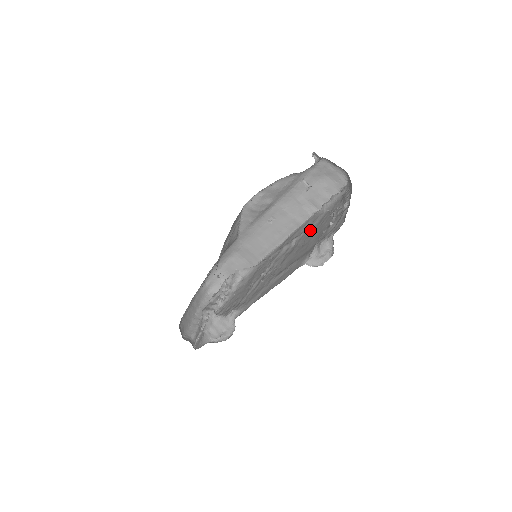
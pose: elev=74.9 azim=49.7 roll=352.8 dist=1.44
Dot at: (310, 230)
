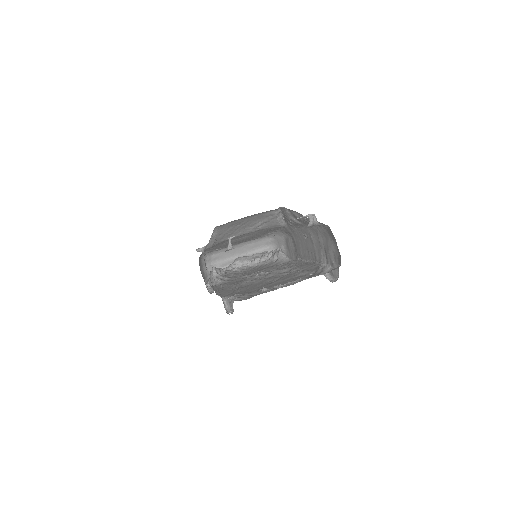
Dot at: (292, 275)
